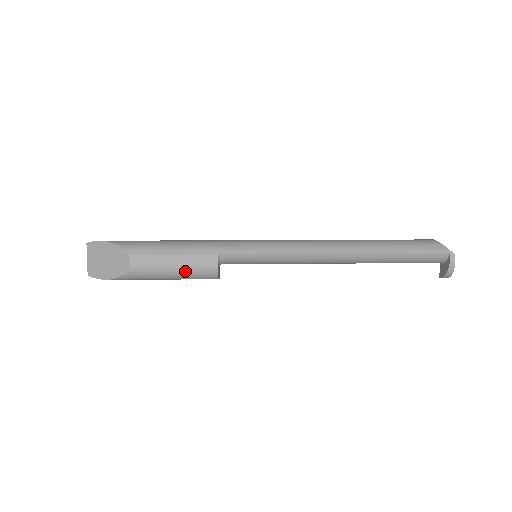
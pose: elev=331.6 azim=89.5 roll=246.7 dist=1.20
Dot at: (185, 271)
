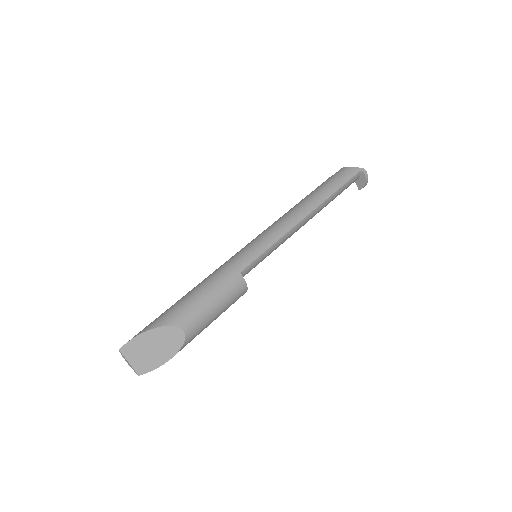
Dot at: (226, 305)
